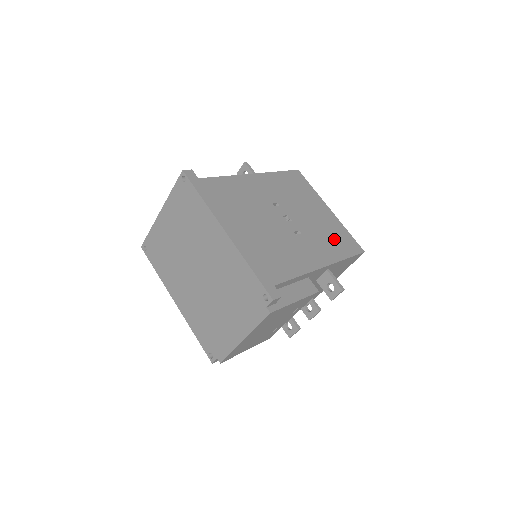
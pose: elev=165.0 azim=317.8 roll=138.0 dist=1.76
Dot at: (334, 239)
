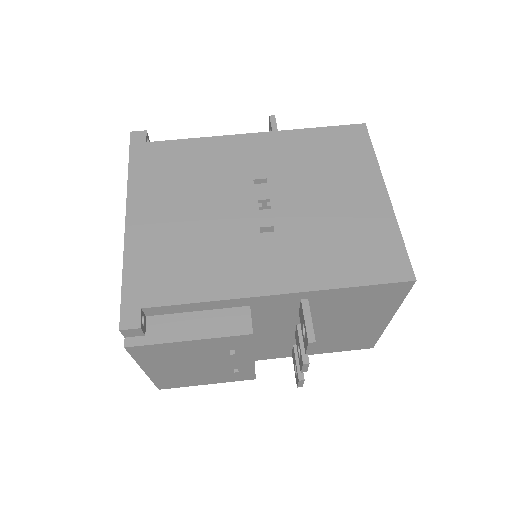
Dot at: (348, 248)
